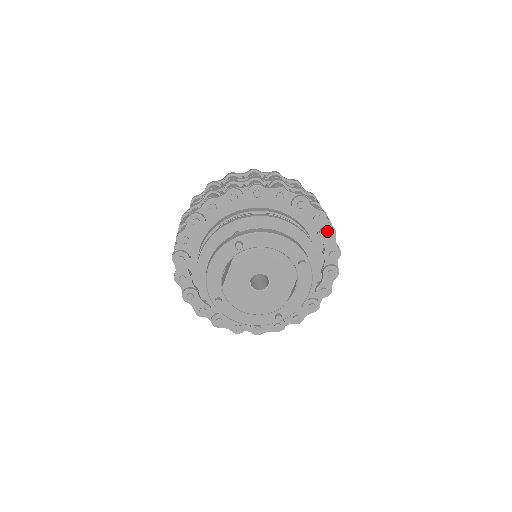
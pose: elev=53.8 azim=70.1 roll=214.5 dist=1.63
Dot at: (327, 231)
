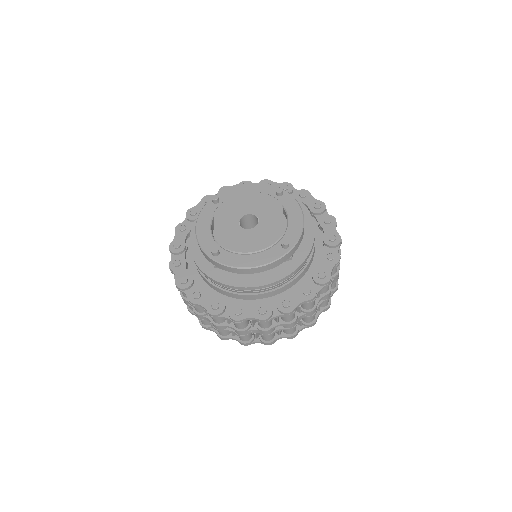
Dot at: (300, 193)
